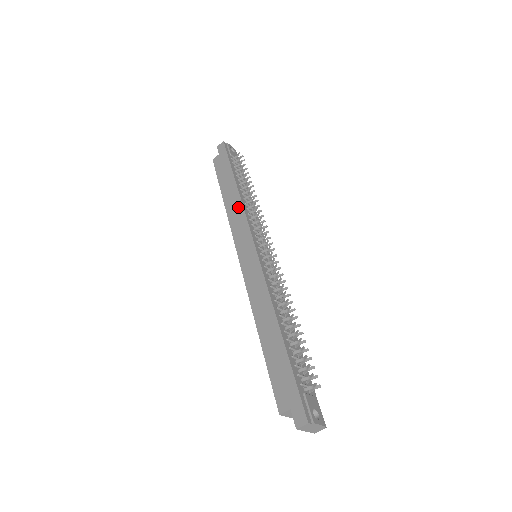
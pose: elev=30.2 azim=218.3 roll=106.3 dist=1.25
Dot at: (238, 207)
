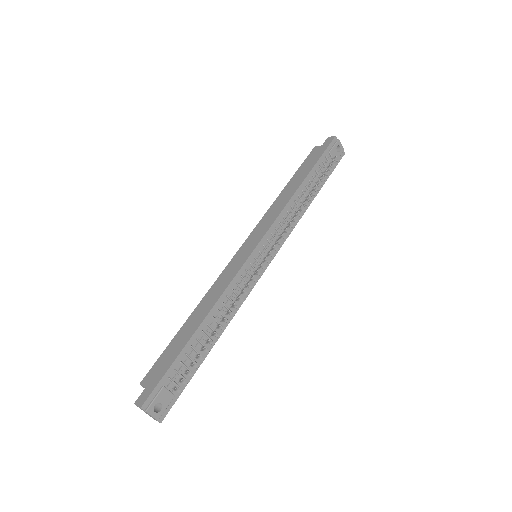
Dot at: (282, 205)
